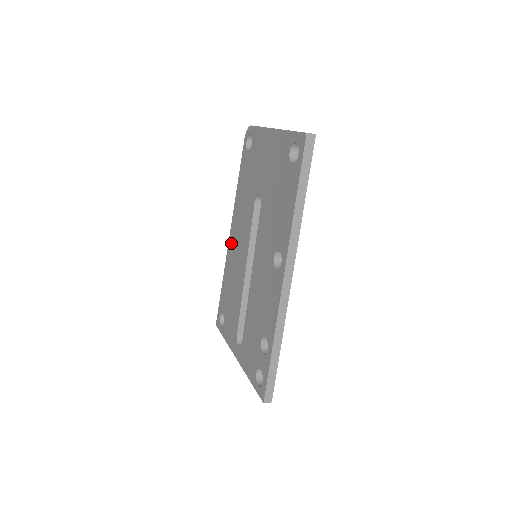
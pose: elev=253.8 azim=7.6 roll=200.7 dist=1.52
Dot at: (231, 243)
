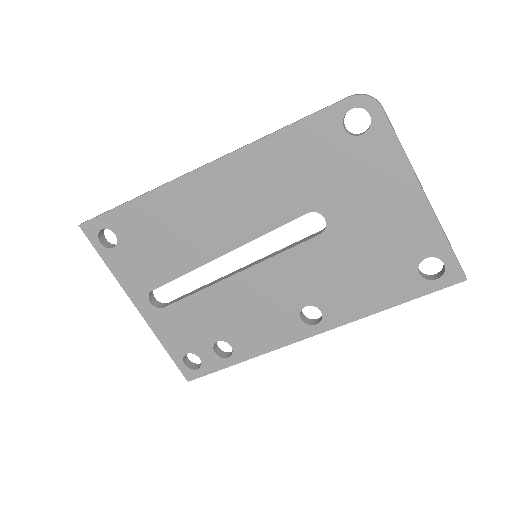
Dot at: (200, 184)
